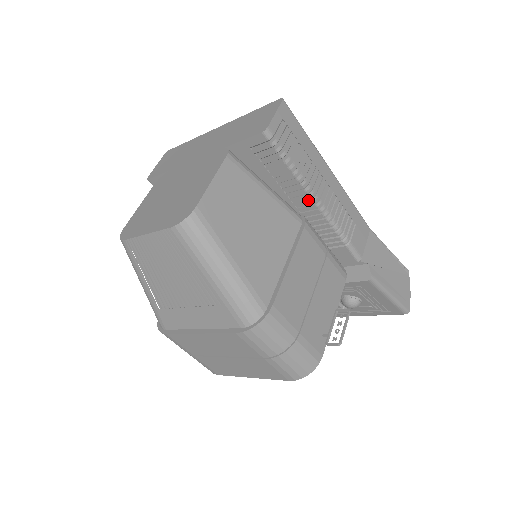
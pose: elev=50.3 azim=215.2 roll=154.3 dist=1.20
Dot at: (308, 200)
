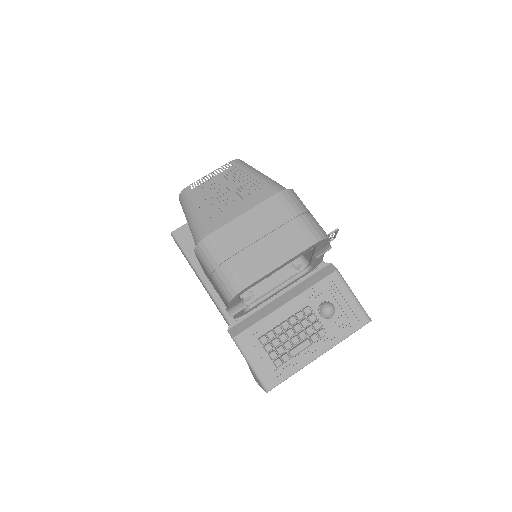
Dot at: occluded
